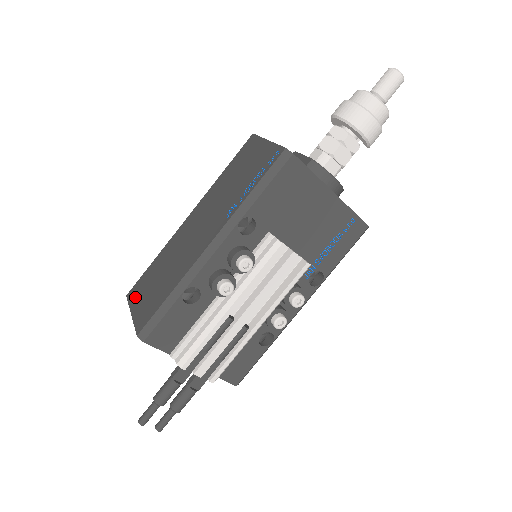
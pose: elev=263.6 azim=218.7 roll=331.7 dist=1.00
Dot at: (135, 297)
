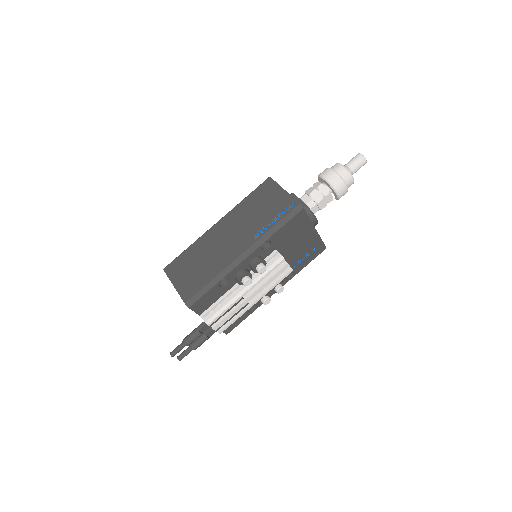
Dot at: (174, 273)
